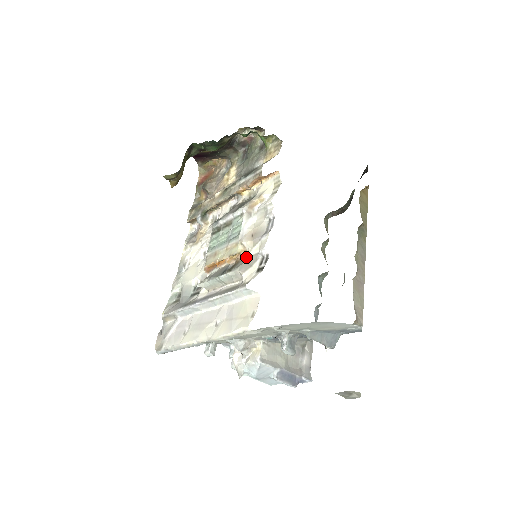
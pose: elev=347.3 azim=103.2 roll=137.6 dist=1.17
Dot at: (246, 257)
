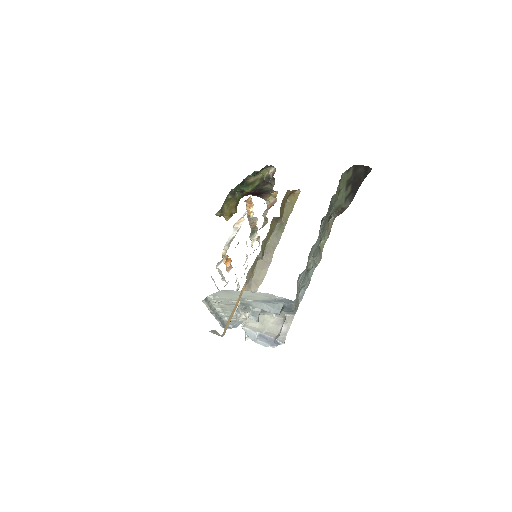
Dot at: occluded
